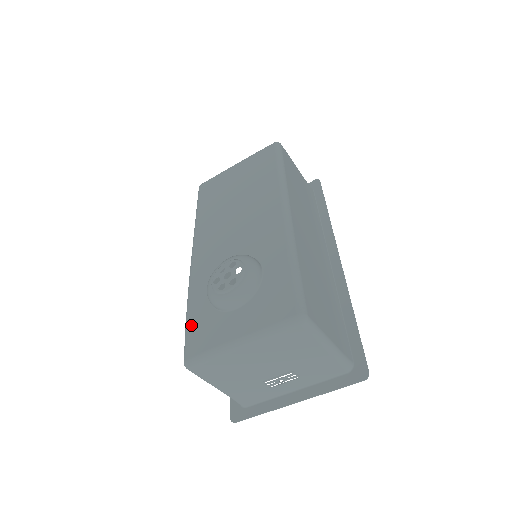
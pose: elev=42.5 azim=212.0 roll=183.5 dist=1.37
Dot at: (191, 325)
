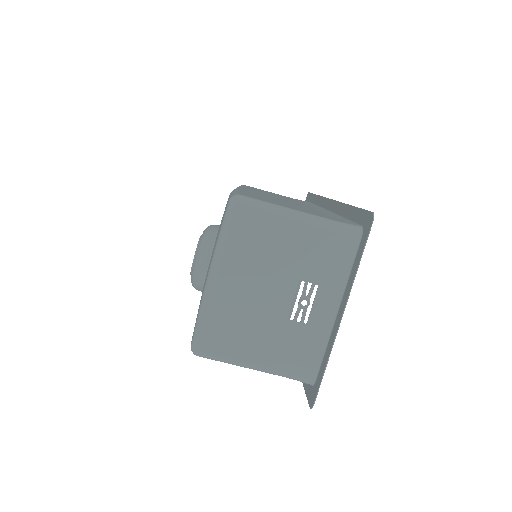
Dot at: occluded
